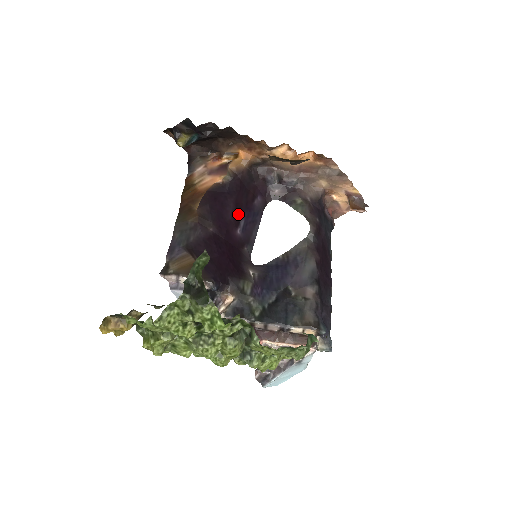
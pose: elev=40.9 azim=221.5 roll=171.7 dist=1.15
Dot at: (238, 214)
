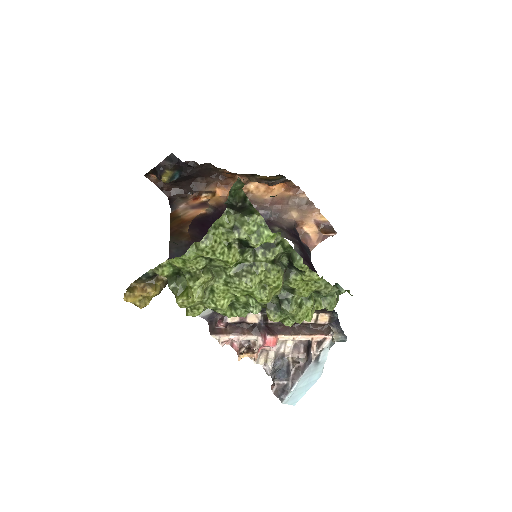
Dot at: occluded
